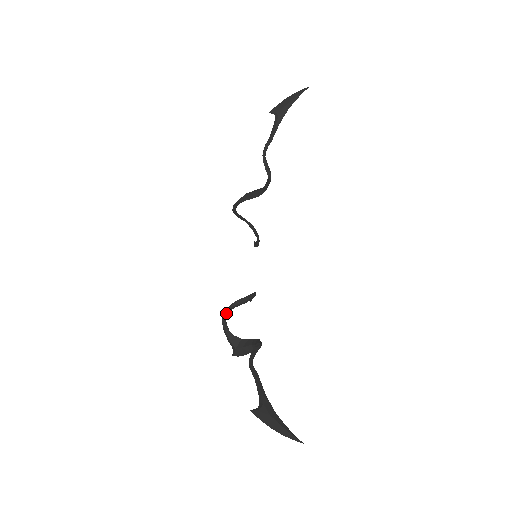
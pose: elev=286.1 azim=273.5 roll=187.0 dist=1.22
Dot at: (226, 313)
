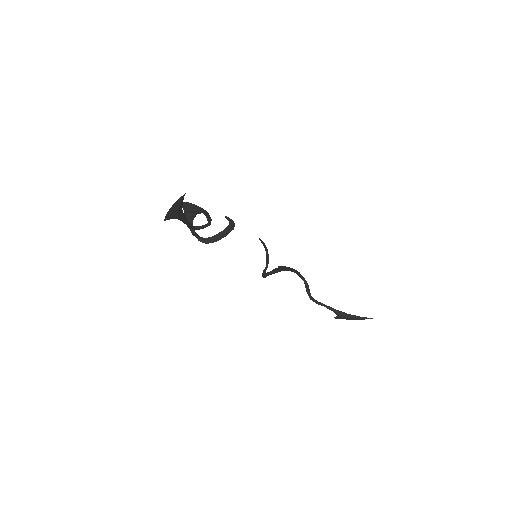
Dot at: (264, 277)
